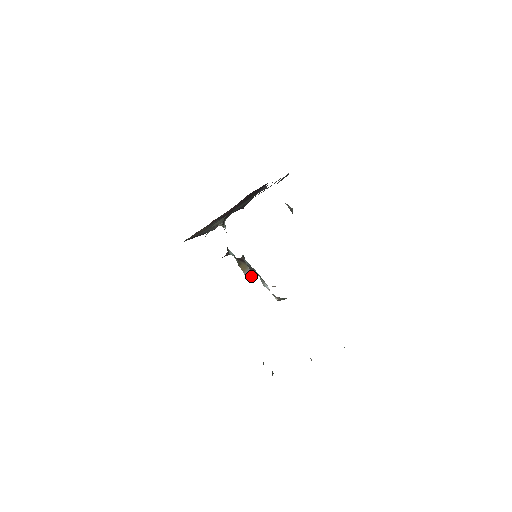
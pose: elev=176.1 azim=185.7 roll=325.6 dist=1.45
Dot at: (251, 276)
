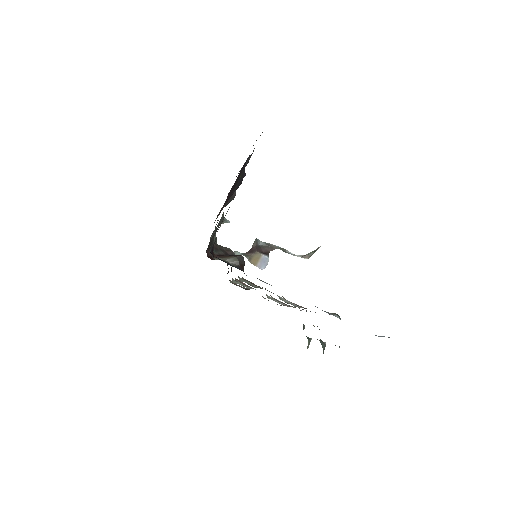
Dot at: (266, 261)
